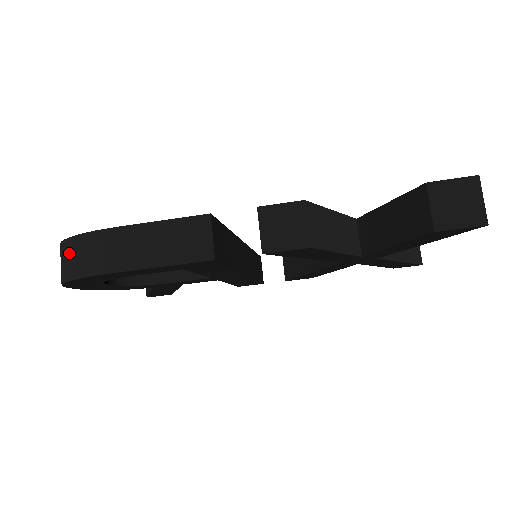
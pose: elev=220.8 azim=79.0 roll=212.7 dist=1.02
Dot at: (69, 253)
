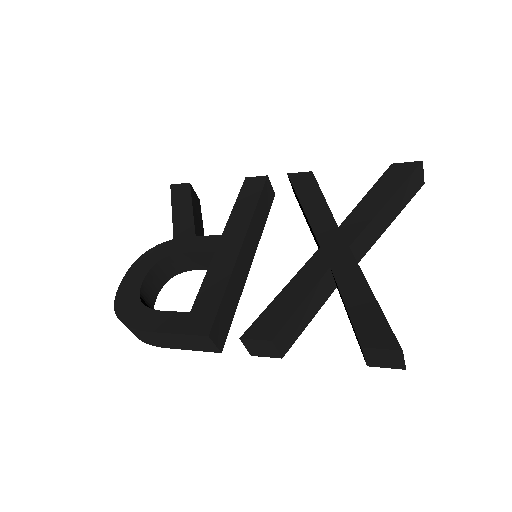
Dot at: occluded
